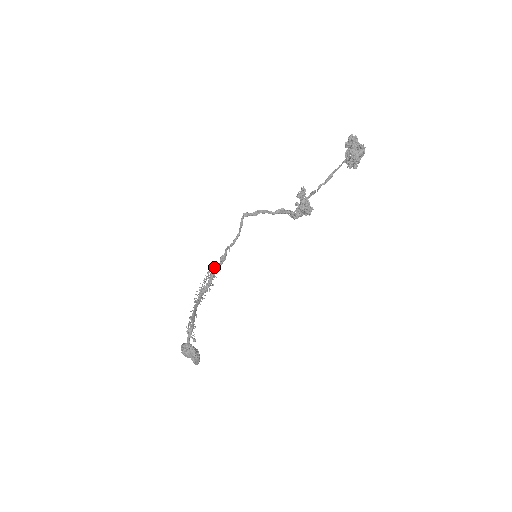
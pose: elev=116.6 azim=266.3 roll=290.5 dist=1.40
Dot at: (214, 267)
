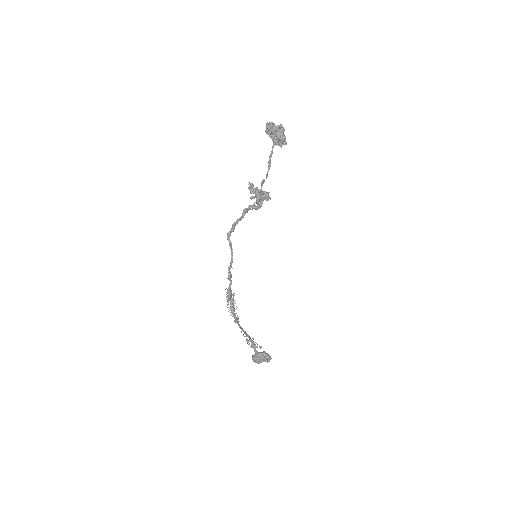
Dot at: (230, 289)
